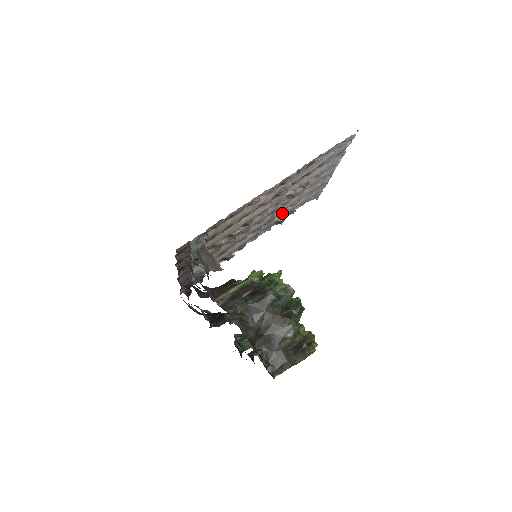
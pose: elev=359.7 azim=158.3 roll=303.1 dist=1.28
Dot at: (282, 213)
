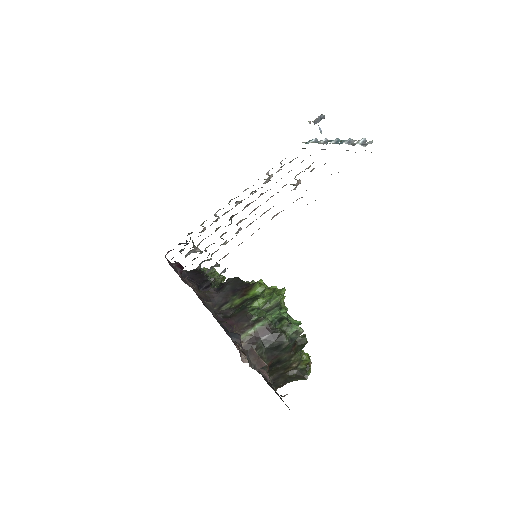
Dot at: (272, 176)
